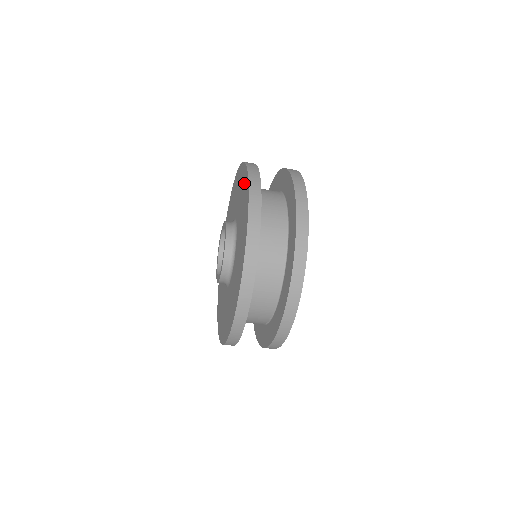
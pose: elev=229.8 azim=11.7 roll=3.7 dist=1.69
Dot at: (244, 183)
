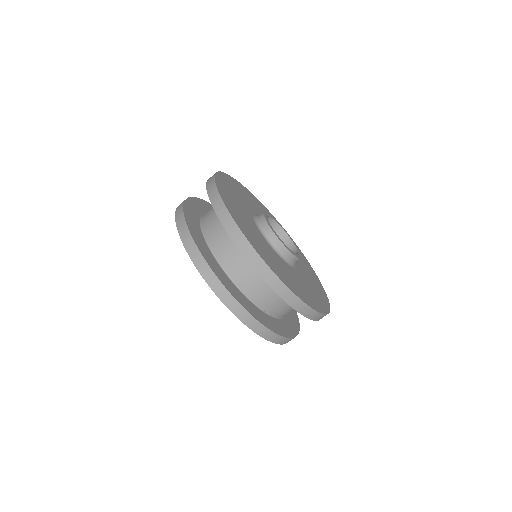
Dot at: occluded
